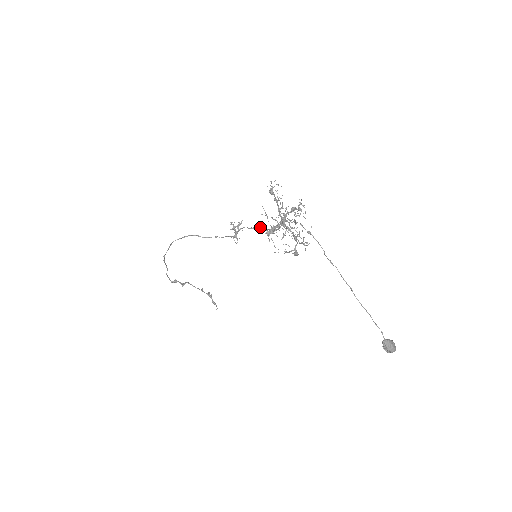
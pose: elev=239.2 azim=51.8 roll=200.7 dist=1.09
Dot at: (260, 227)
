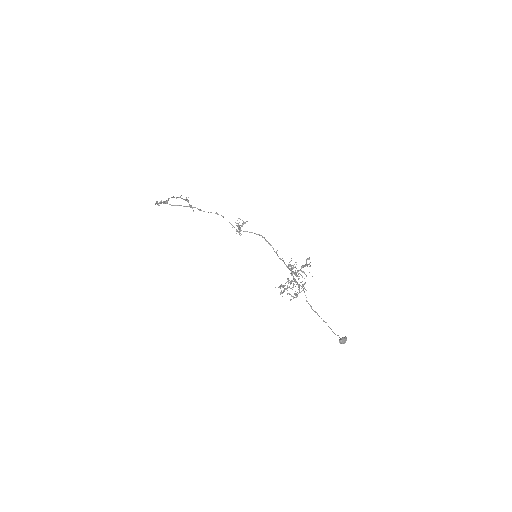
Dot at: occluded
